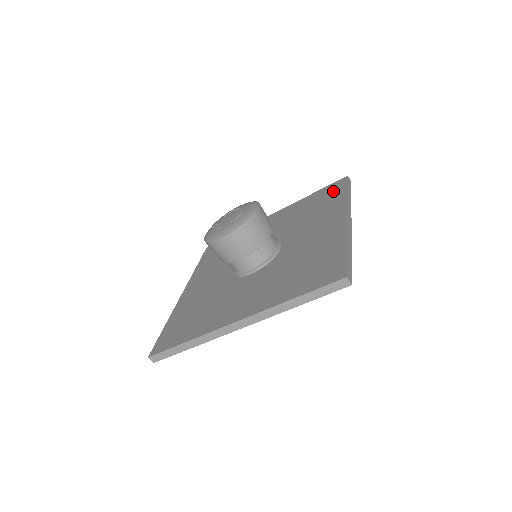
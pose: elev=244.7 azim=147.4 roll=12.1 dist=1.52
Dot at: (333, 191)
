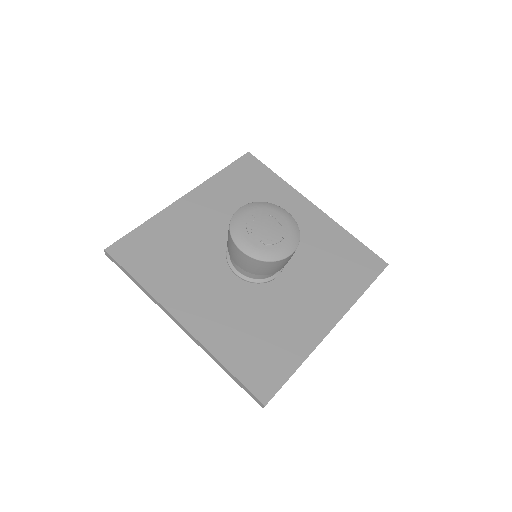
Dot at: (363, 268)
